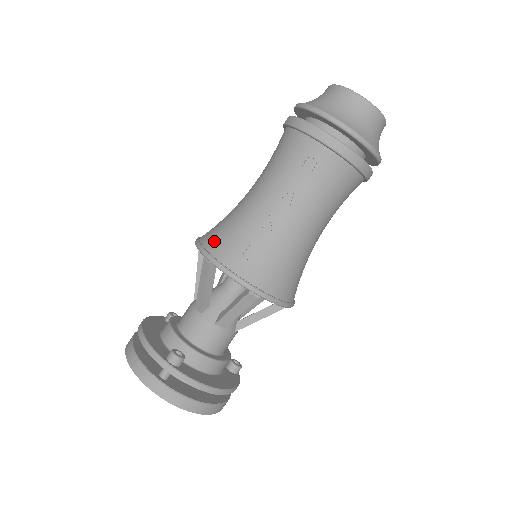
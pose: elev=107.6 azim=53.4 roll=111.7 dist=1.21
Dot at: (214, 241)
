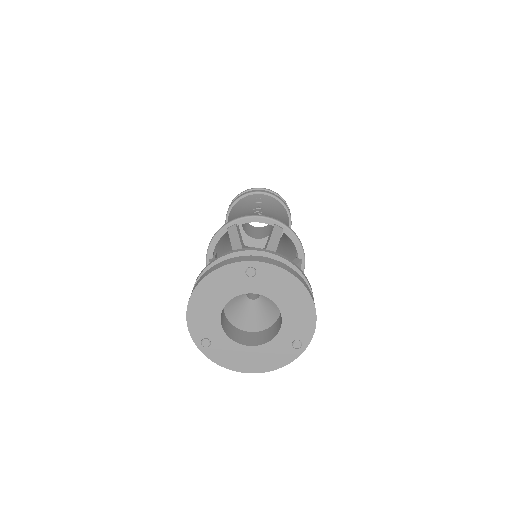
Dot at: occluded
